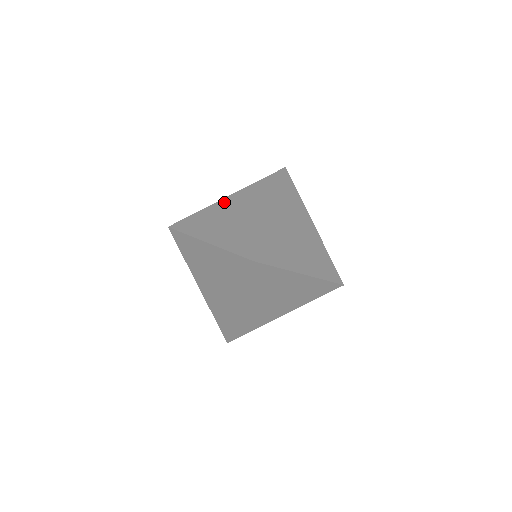
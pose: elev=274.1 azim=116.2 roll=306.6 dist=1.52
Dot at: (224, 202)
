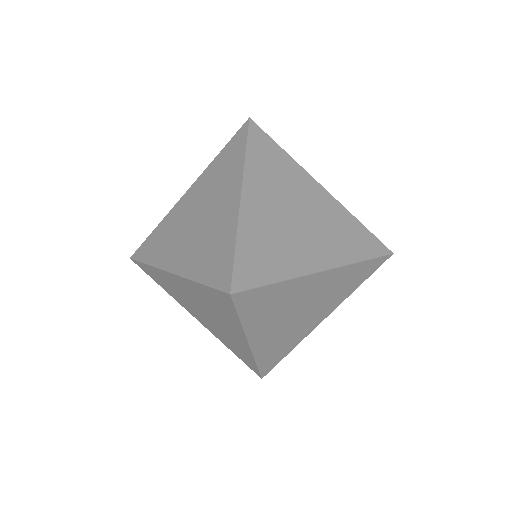
Dot at: (184, 200)
